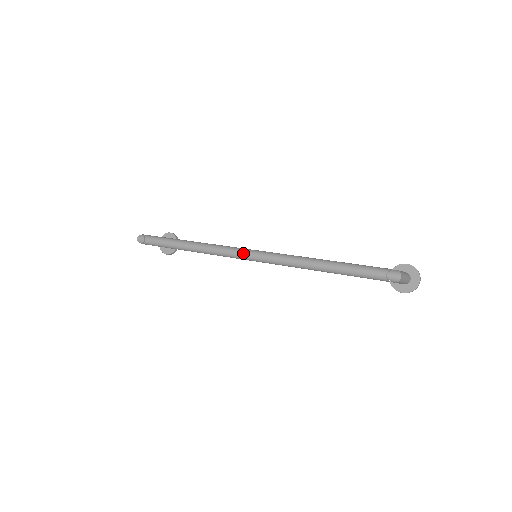
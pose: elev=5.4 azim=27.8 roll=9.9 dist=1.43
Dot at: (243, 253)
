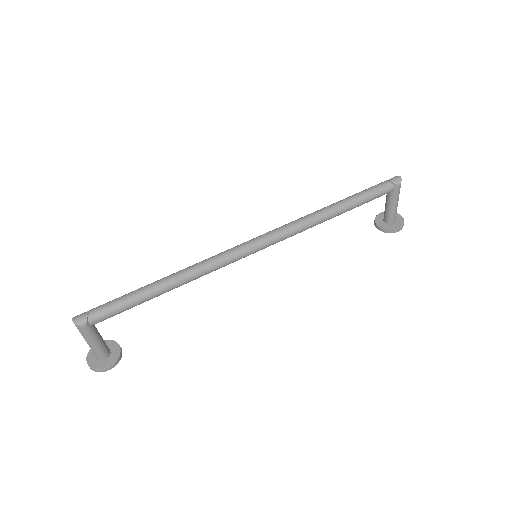
Dot at: (247, 242)
